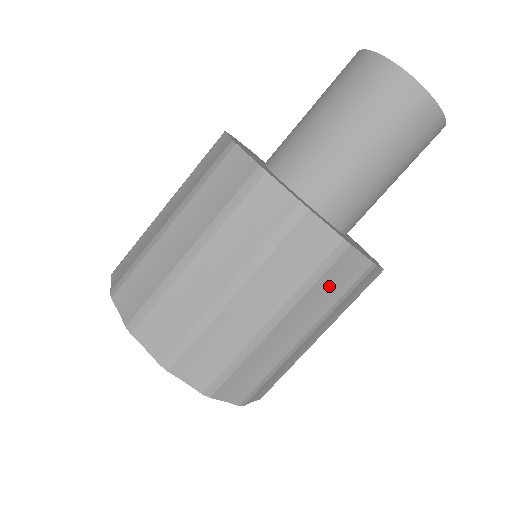
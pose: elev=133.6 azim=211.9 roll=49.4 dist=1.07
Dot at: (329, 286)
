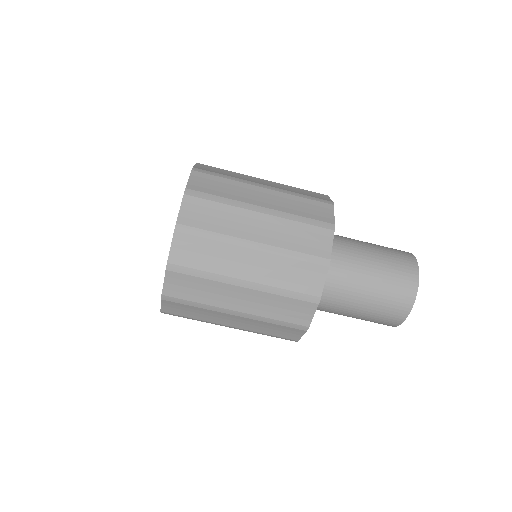
Dot at: (283, 307)
